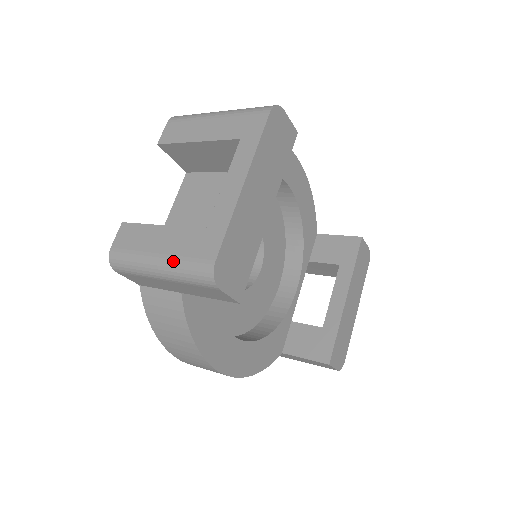
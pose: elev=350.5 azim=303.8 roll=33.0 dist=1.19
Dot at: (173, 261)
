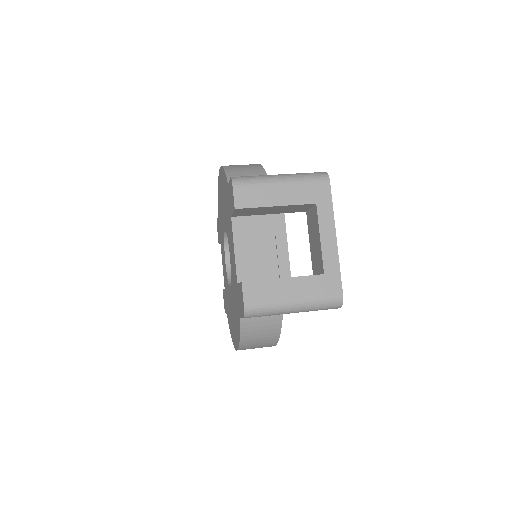
Dot at: (310, 301)
